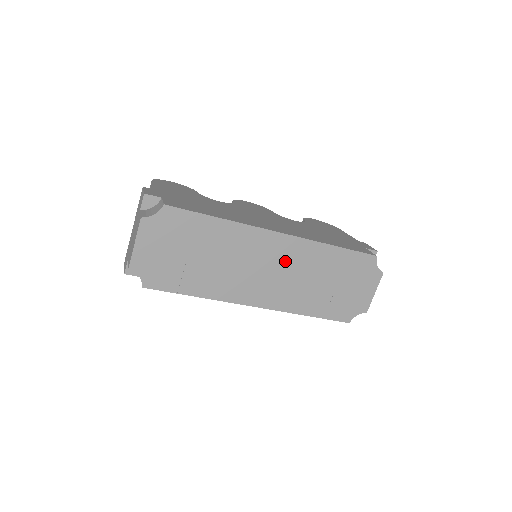
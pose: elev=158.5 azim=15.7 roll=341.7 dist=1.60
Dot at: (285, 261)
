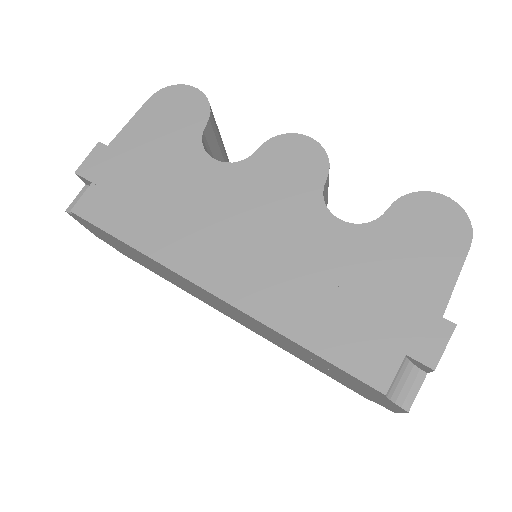
Dot at: (237, 314)
